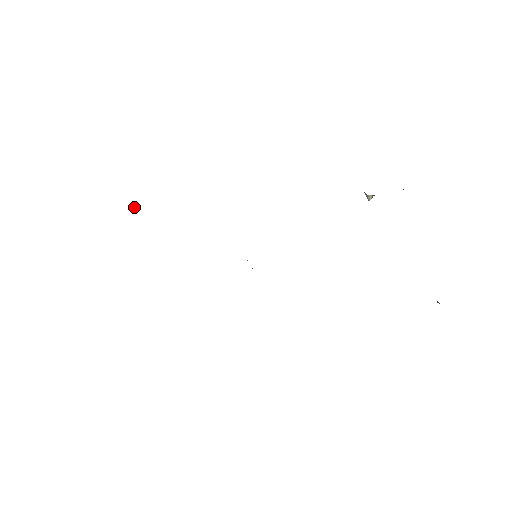
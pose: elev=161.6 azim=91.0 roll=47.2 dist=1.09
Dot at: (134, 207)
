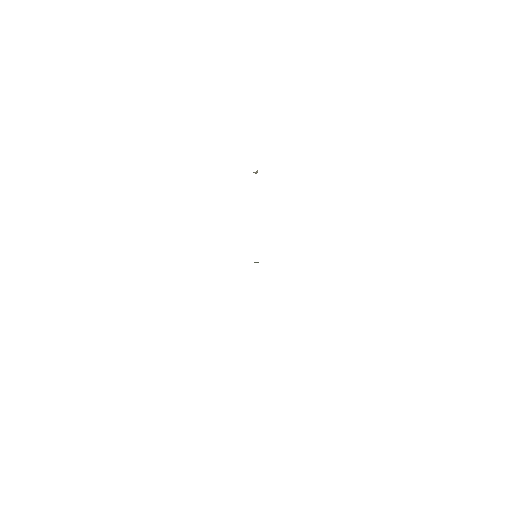
Dot at: occluded
